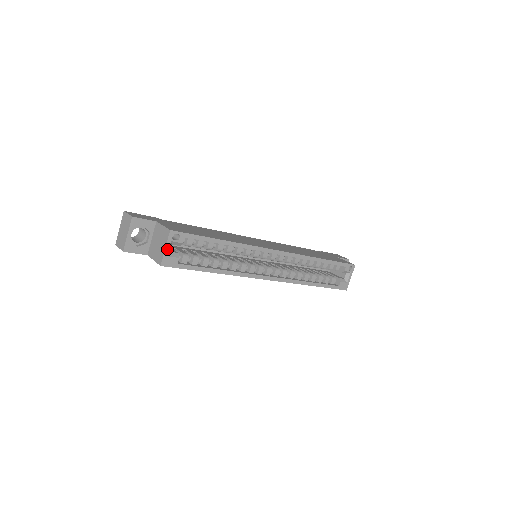
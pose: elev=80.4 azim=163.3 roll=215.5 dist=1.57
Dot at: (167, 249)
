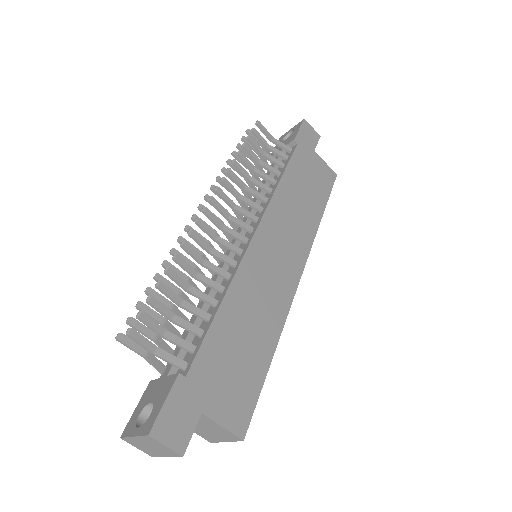
Dot at: (227, 439)
